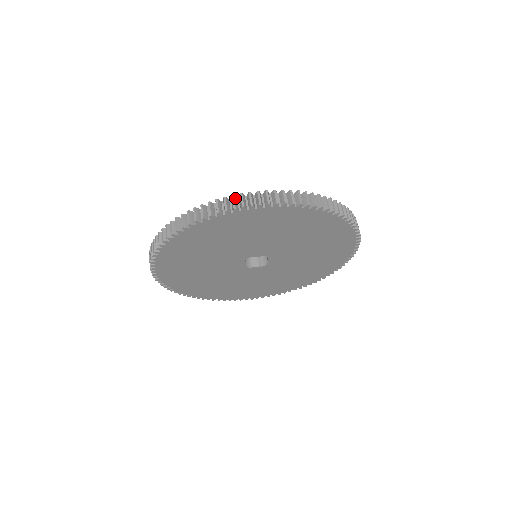
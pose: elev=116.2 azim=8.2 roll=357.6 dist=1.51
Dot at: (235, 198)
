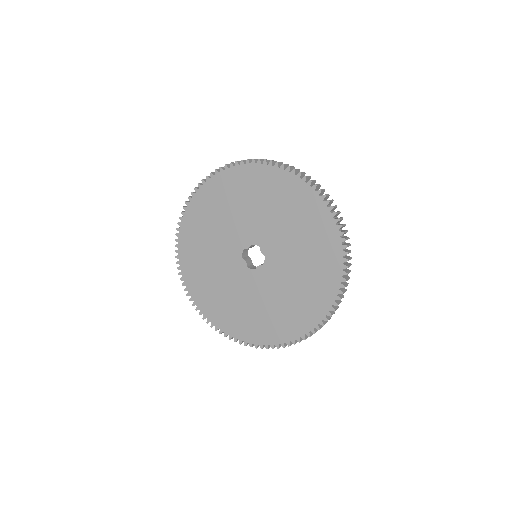
Dot at: occluded
